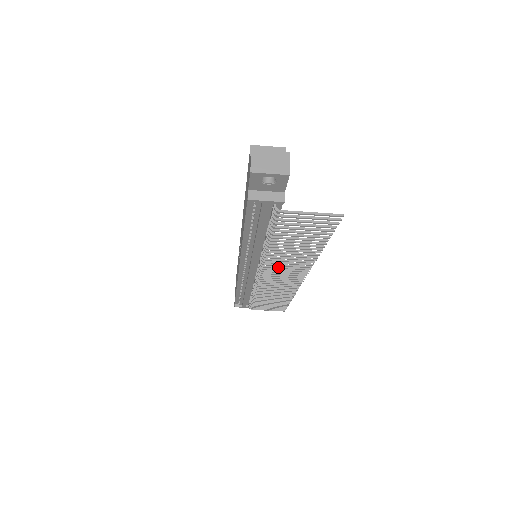
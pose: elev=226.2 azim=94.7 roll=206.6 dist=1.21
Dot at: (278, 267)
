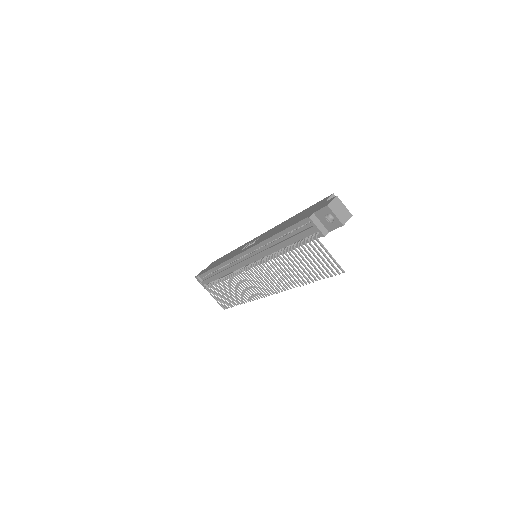
Dot at: (267, 273)
